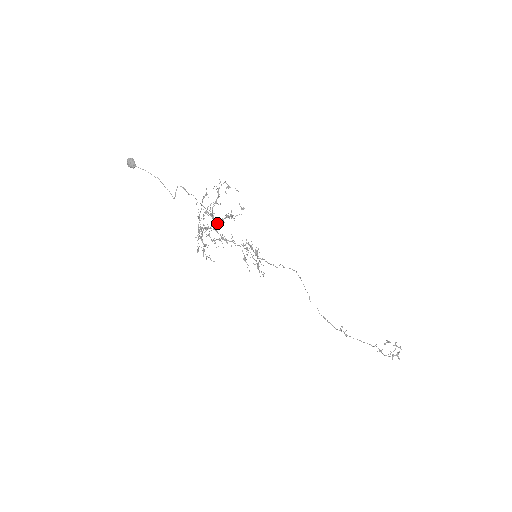
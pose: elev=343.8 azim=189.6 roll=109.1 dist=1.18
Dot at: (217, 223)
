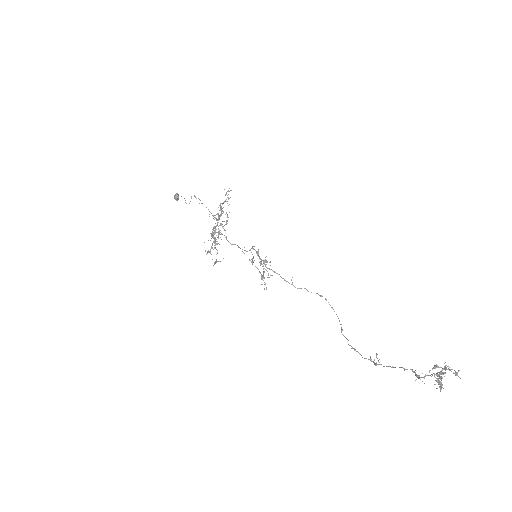
Dot at: occluded
